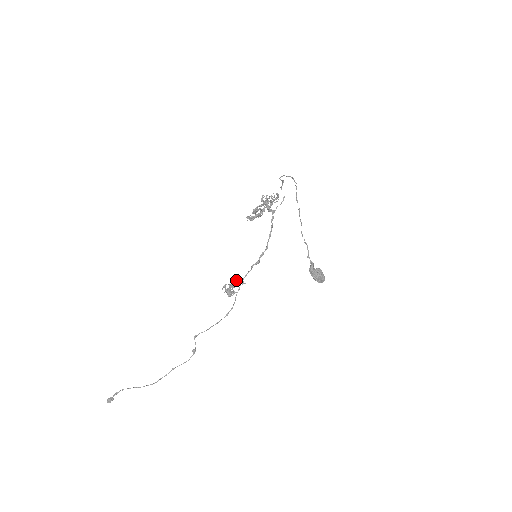
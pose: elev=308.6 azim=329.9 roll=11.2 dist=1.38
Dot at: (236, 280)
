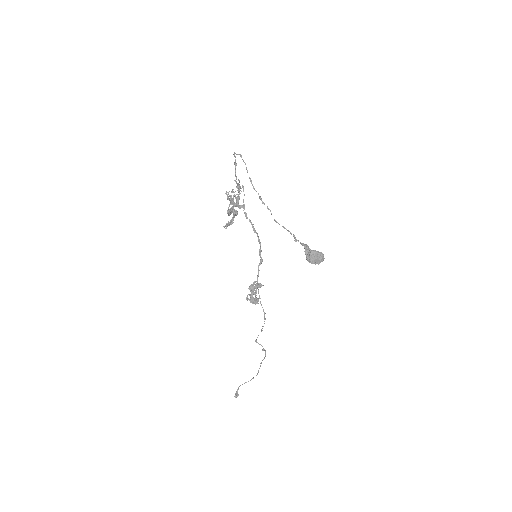
Dot at: (253, 288)
